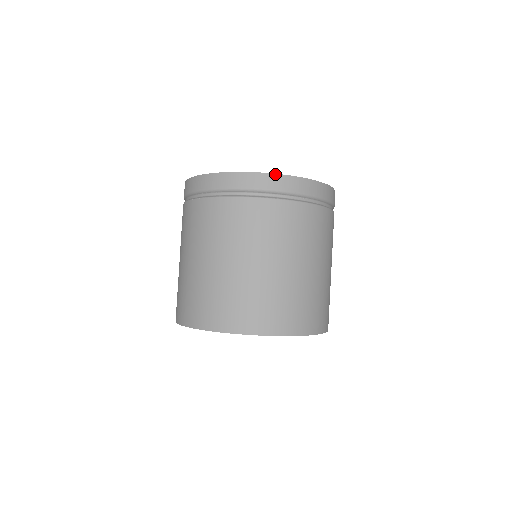
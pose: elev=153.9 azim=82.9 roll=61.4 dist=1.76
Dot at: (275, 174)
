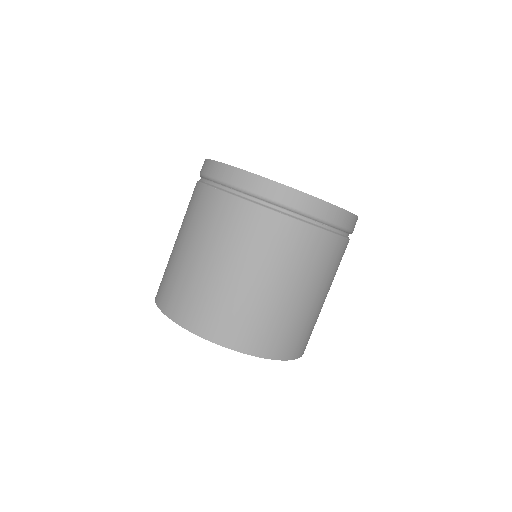
Dot at: (297, 190)
